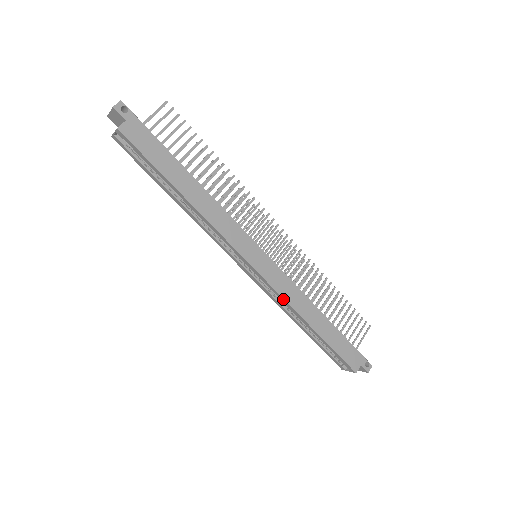
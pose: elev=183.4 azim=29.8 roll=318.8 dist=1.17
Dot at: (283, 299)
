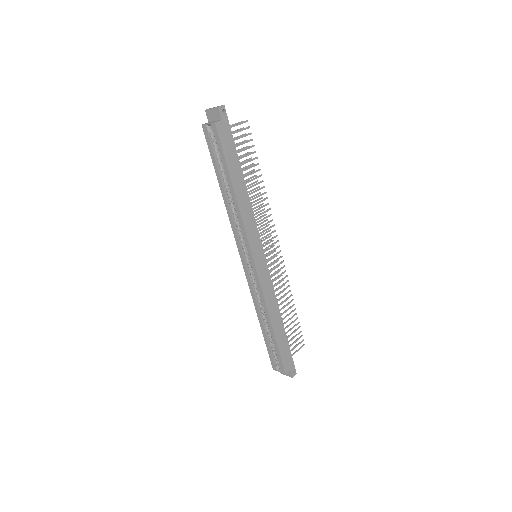
Dot at: (263, 295)
